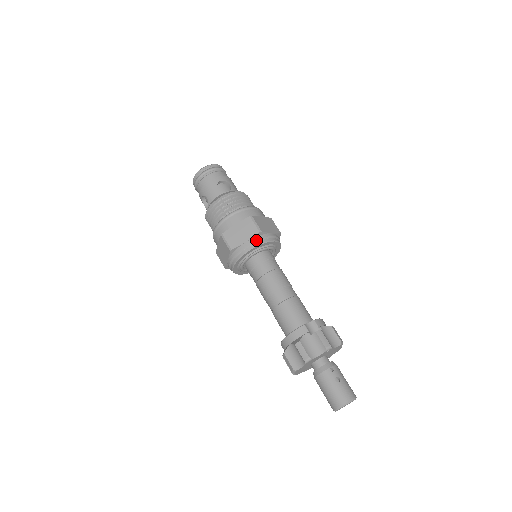
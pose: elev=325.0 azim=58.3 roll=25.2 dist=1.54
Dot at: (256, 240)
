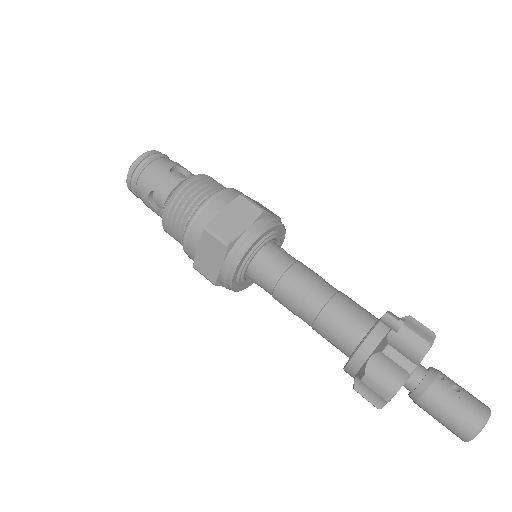
Dot at: (261, 223)
